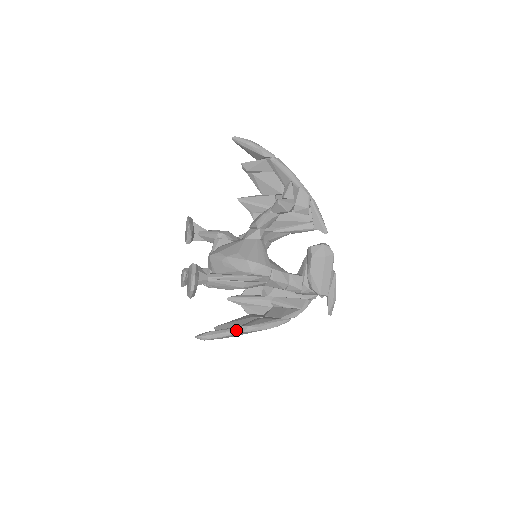
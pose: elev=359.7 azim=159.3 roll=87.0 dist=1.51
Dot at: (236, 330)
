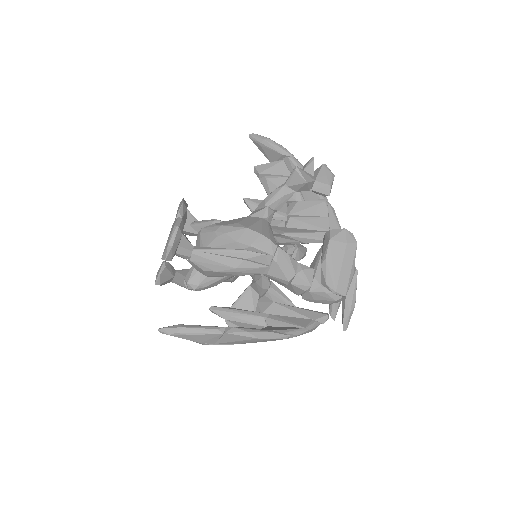
Dot at: (216, 328)
